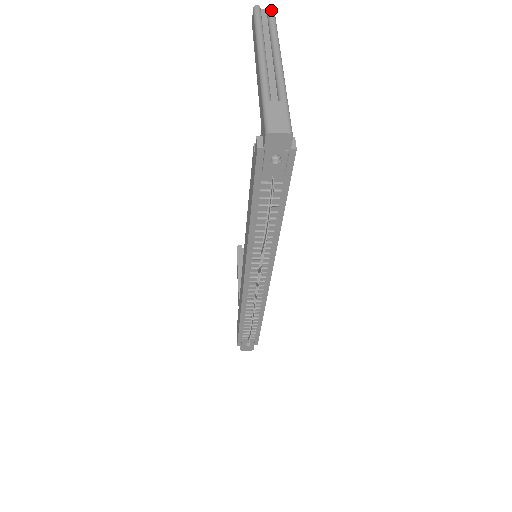
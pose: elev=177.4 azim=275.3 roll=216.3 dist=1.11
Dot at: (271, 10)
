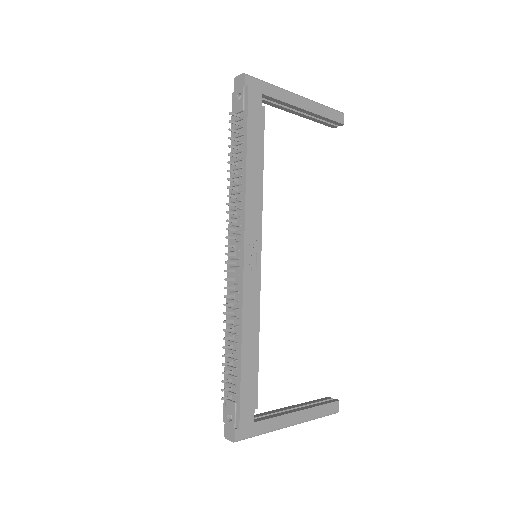
Dot at: (338, 111)
